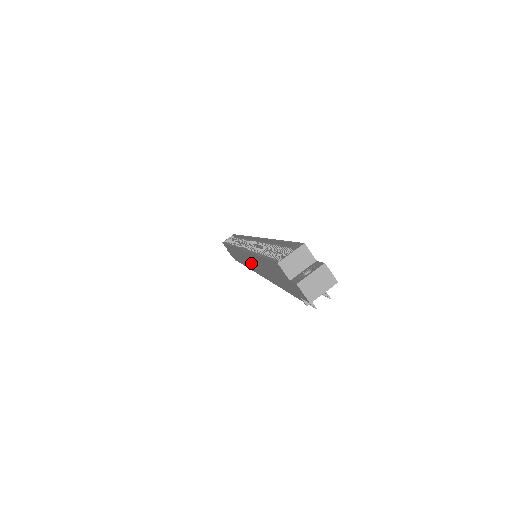
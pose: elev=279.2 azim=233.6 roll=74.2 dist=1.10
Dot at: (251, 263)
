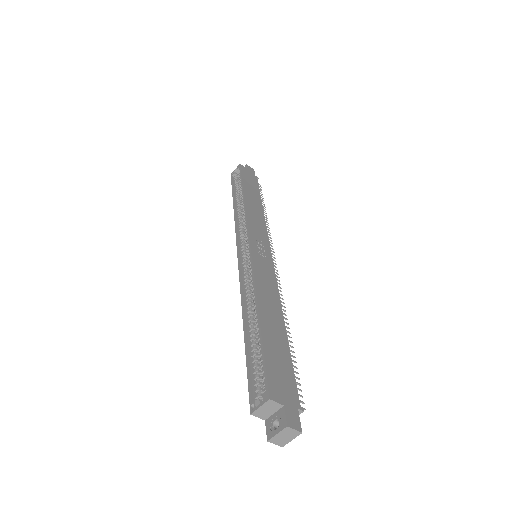
Dot at: occluded
